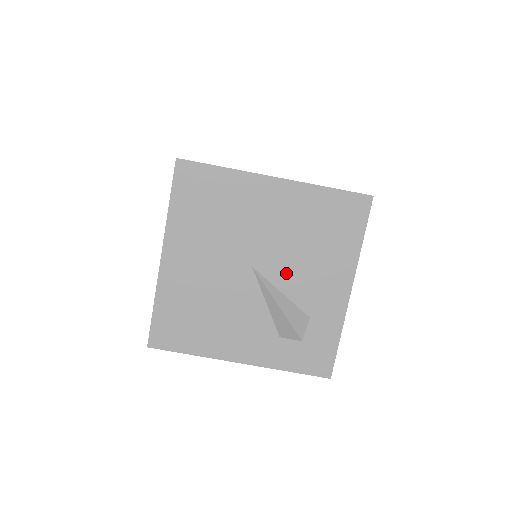
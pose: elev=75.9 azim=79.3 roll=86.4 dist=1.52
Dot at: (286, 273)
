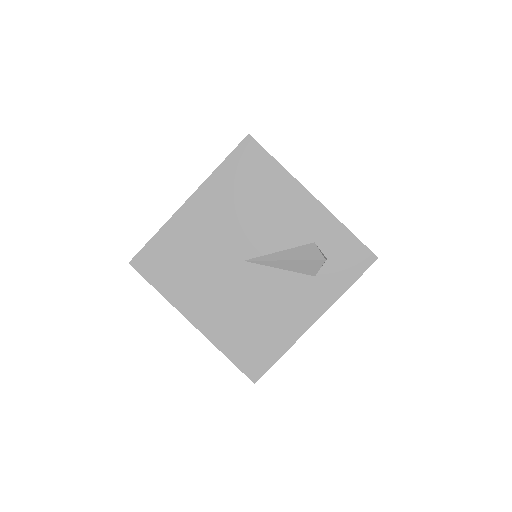
Dot at: (266, 238)
